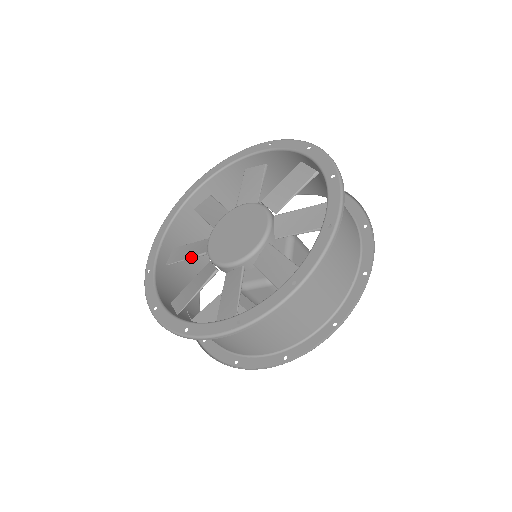
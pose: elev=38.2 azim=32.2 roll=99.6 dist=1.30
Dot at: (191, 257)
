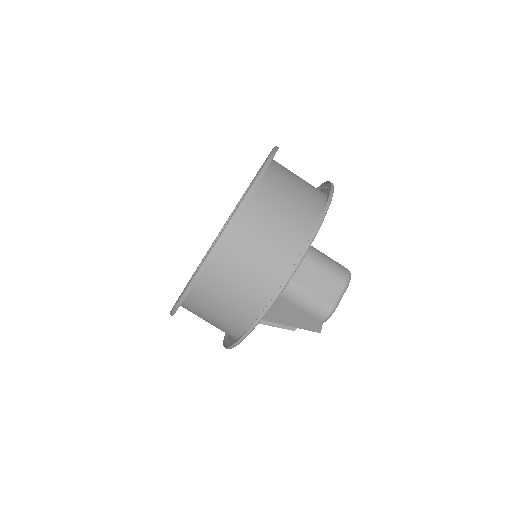
Dot at: occluded
